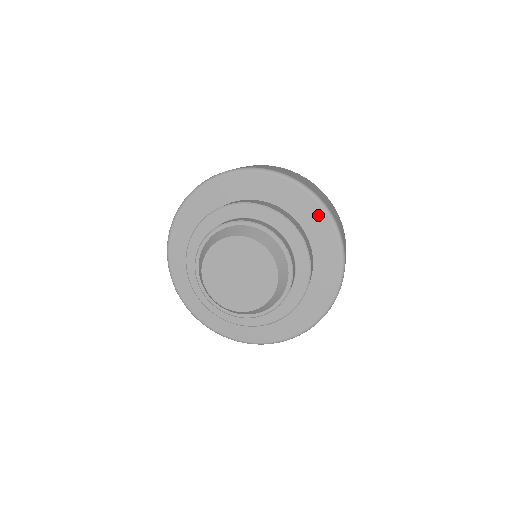
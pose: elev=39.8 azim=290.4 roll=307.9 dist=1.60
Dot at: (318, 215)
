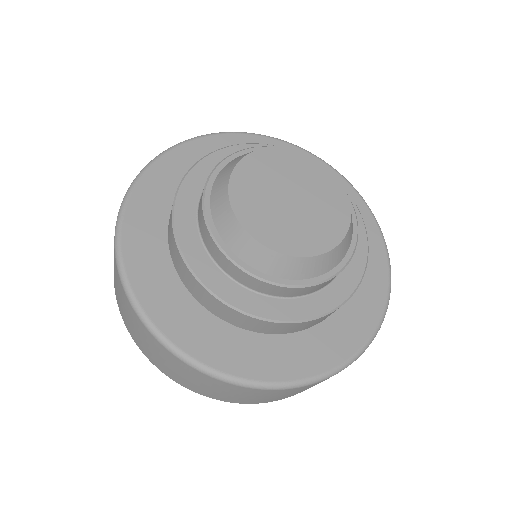
Dot at: (379, 267)
